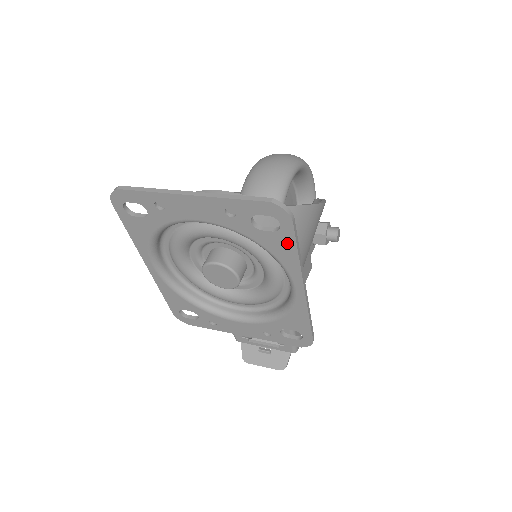
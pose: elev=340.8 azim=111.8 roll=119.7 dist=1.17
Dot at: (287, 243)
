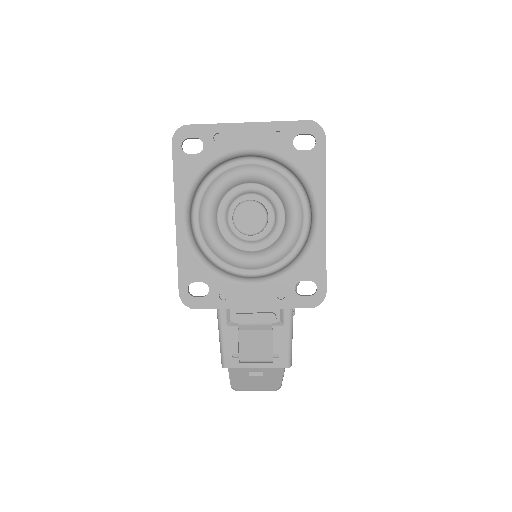
Dot at: (318, 161)
